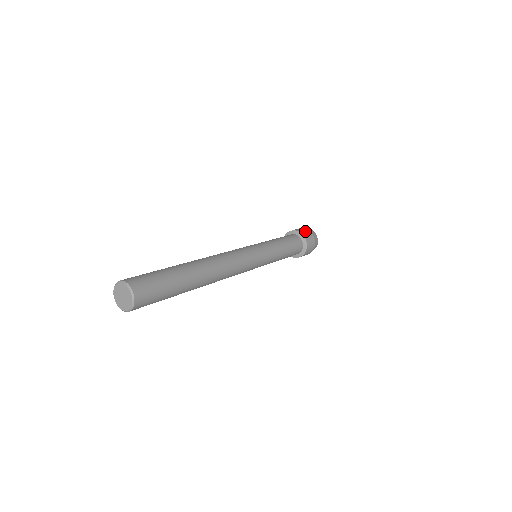
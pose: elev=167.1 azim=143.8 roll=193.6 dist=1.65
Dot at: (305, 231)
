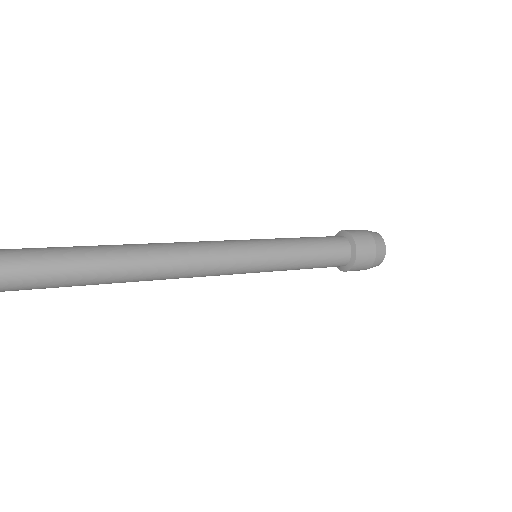
Dot at: occluded
